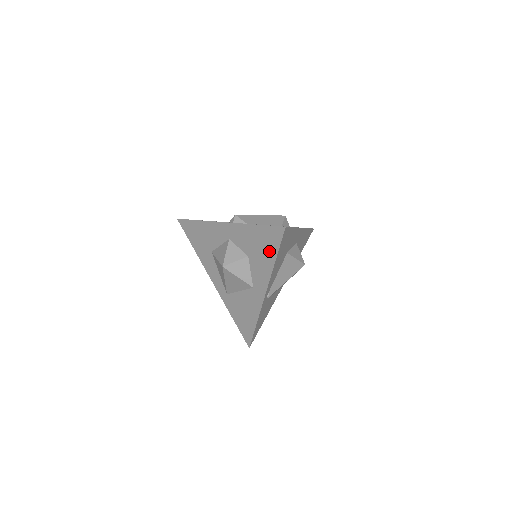
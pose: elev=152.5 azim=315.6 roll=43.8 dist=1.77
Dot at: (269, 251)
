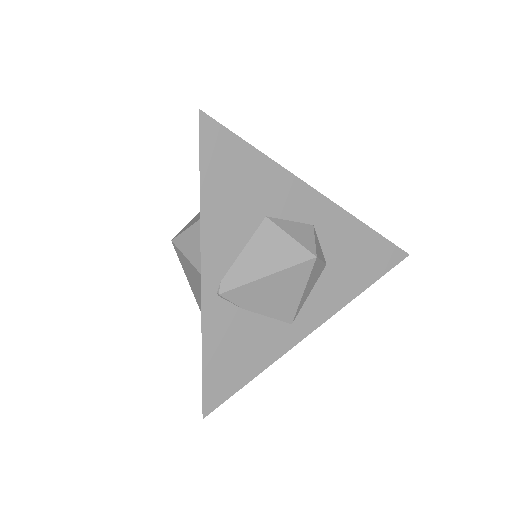
Dot at: occluded
